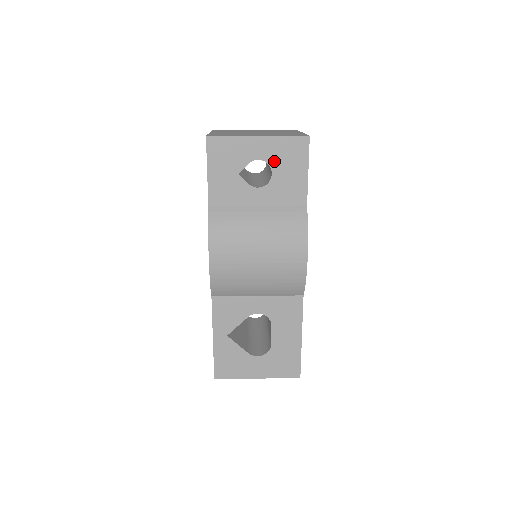
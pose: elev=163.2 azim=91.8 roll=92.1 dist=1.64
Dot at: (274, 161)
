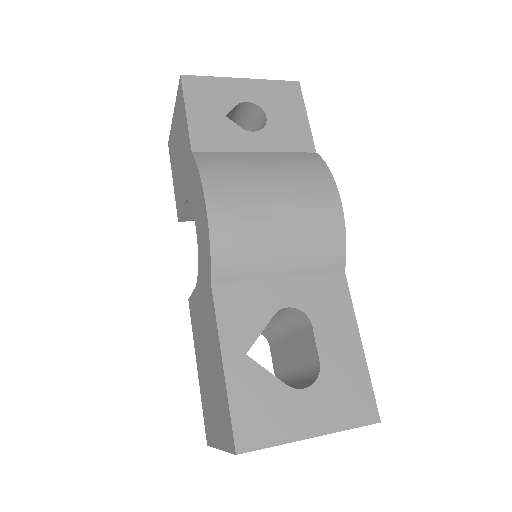
Dot at: (266, 104)
